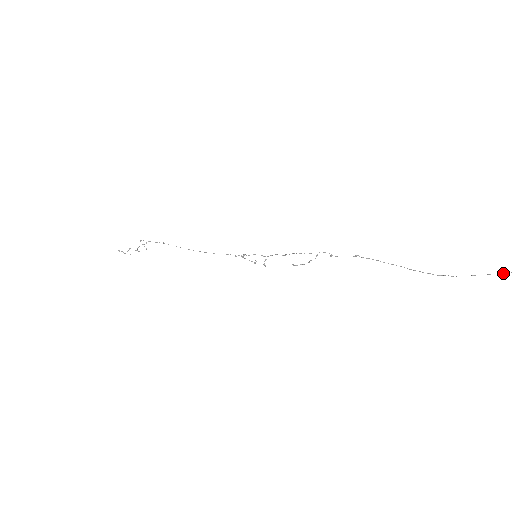
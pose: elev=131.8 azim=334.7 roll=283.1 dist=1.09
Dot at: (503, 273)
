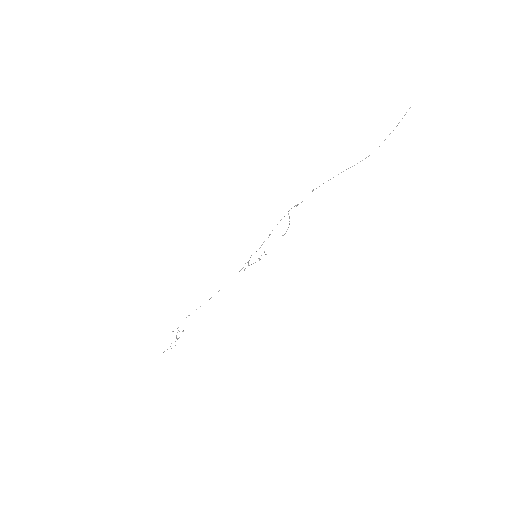
Dot at: occluded
